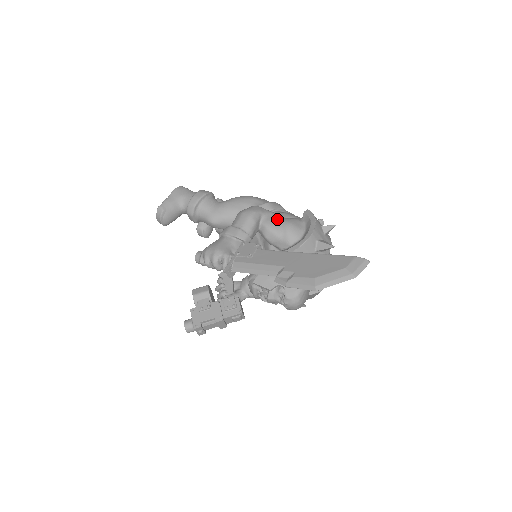
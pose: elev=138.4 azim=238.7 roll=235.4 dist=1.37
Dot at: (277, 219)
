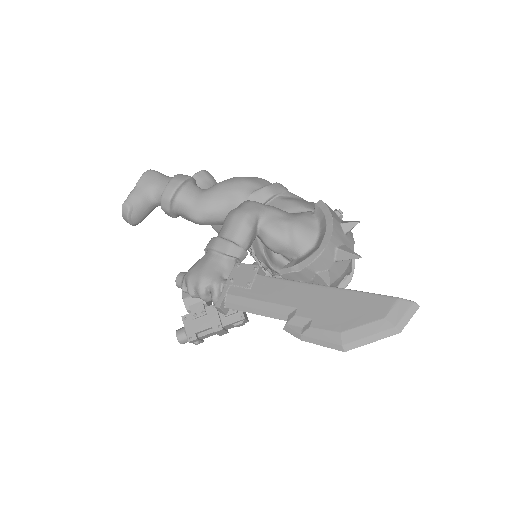
Dot at: (280, 219)
